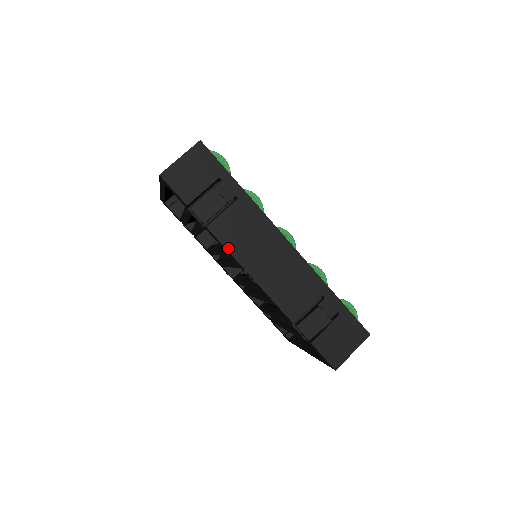
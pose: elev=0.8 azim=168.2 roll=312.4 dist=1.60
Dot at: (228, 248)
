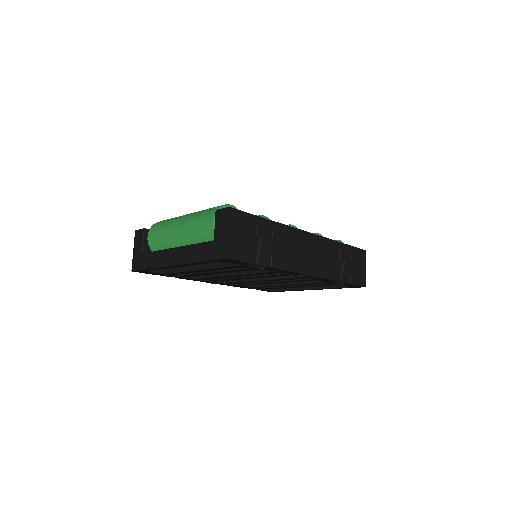
Dot at: (289, 270)
